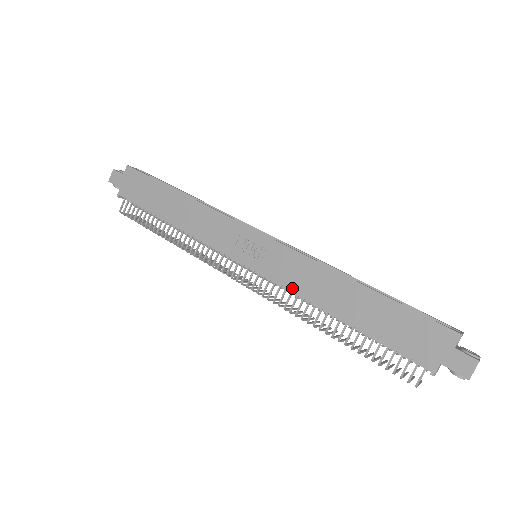
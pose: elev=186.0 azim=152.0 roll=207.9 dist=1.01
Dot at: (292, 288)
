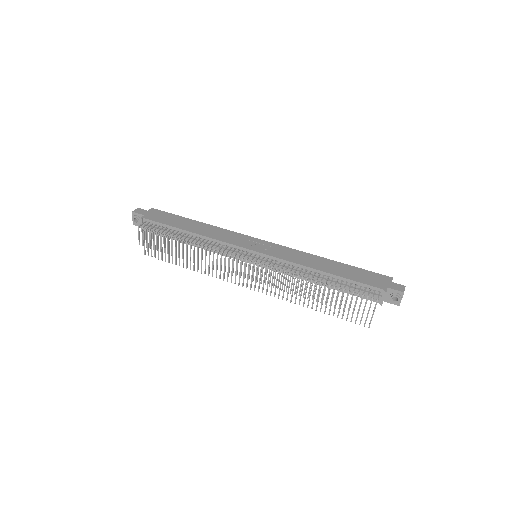
Dot at: (291, 260)
